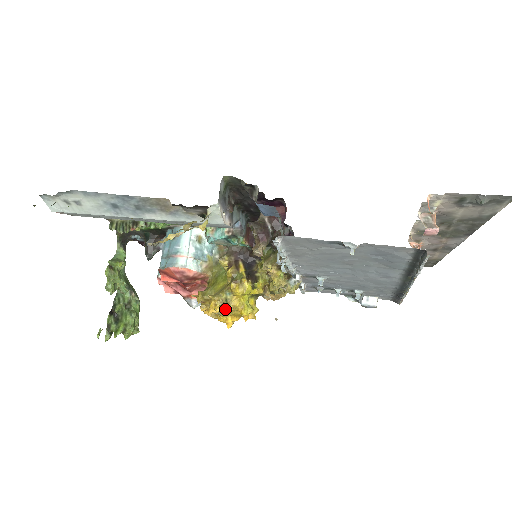
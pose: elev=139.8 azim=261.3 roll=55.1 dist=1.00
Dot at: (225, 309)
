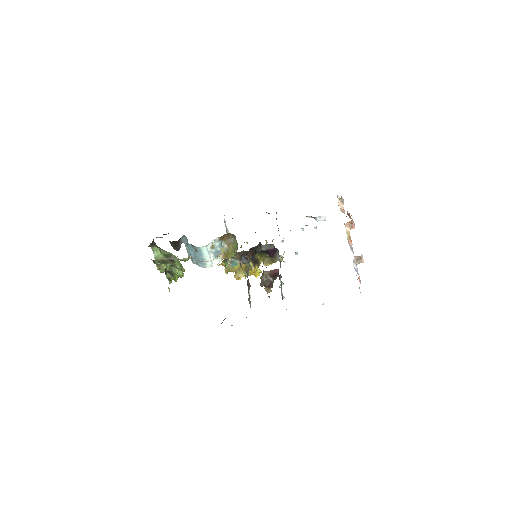
Dot at: occluded
